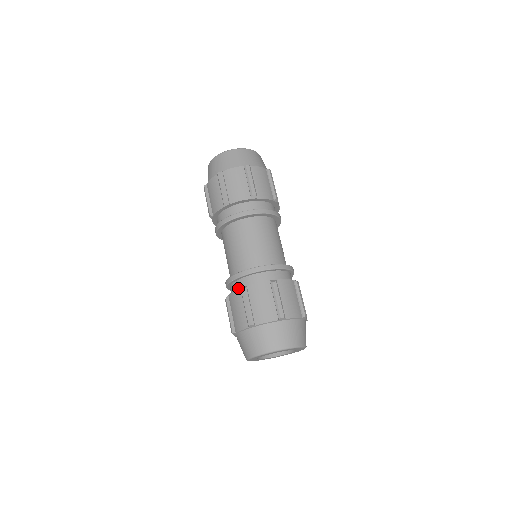
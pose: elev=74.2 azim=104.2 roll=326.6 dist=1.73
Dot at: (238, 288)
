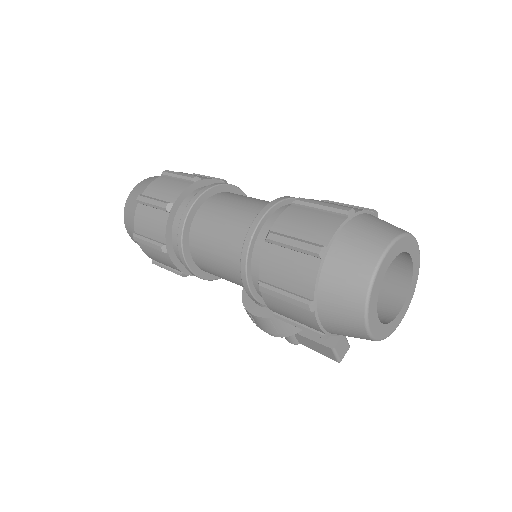
Dot at: occluded
